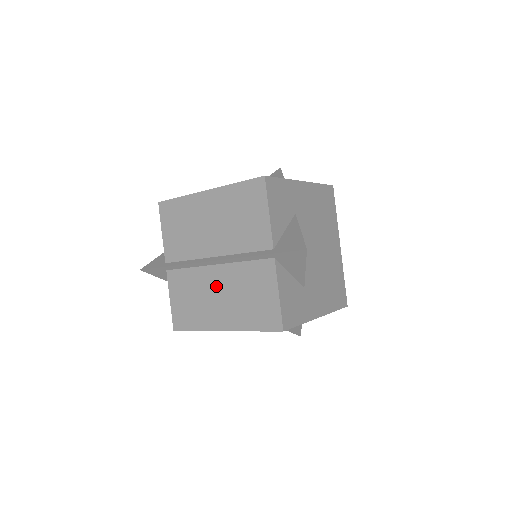
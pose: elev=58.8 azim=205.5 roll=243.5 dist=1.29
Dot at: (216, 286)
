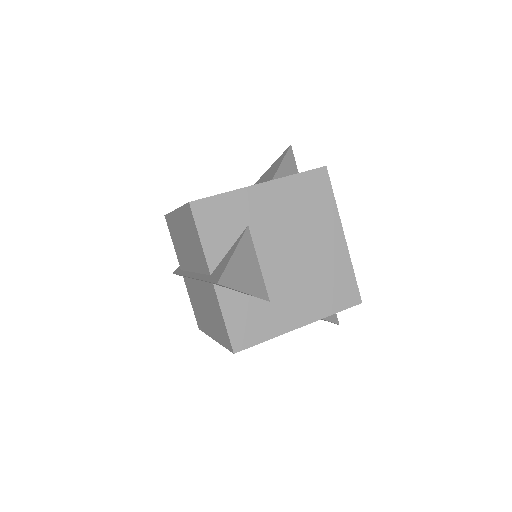
Dot at: (201, 299)
